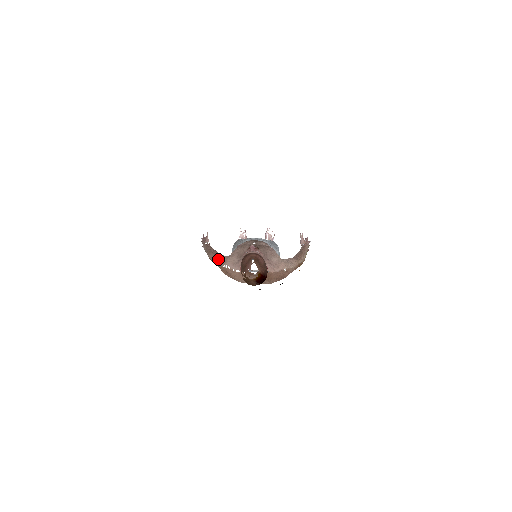
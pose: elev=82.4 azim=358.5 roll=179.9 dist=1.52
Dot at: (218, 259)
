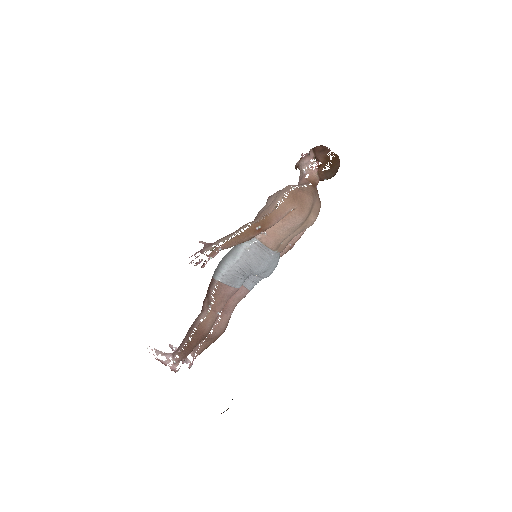
Dot at: (268, 208)
